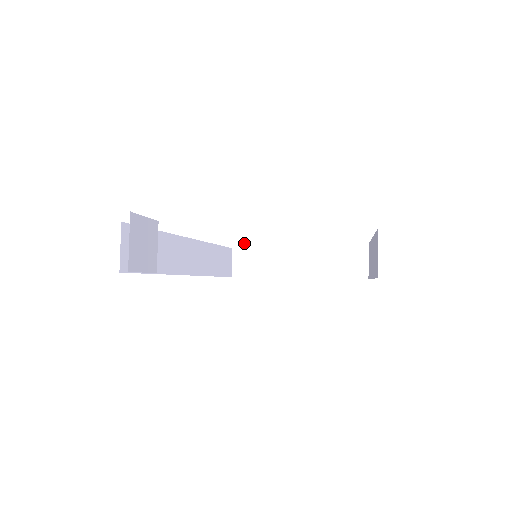
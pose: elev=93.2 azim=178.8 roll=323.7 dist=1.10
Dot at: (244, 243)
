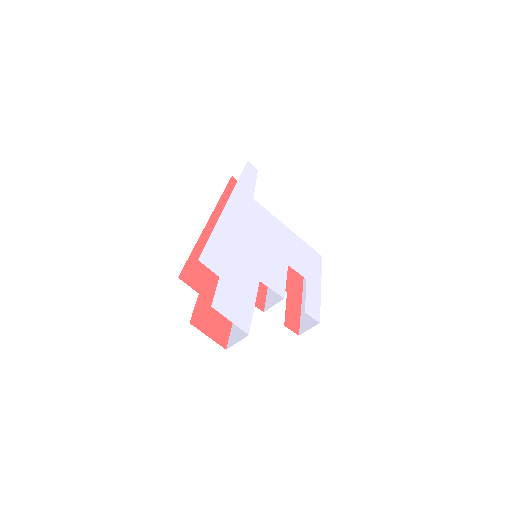
Dot at: (257, 202)
